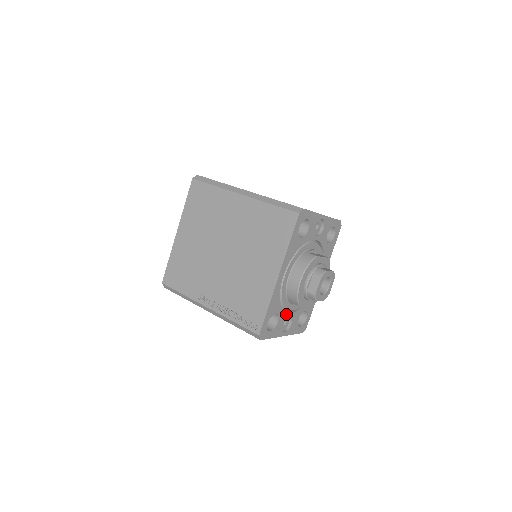
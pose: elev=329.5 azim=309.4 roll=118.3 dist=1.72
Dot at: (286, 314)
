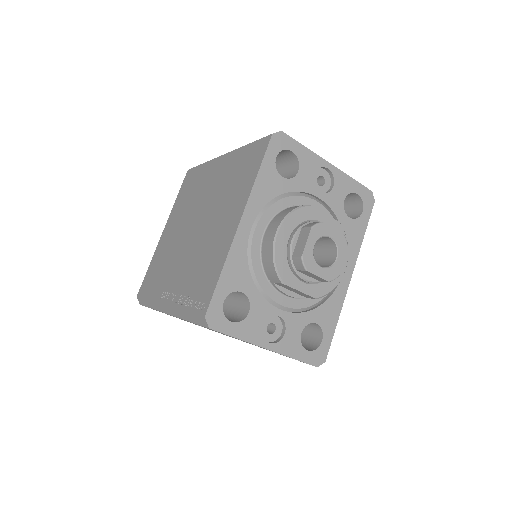
Dot at: (269, 306)
